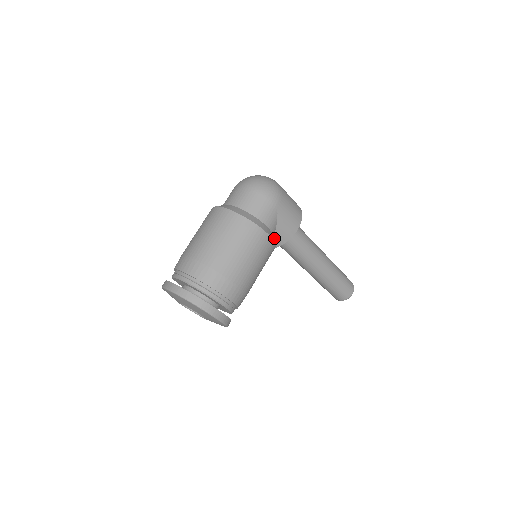
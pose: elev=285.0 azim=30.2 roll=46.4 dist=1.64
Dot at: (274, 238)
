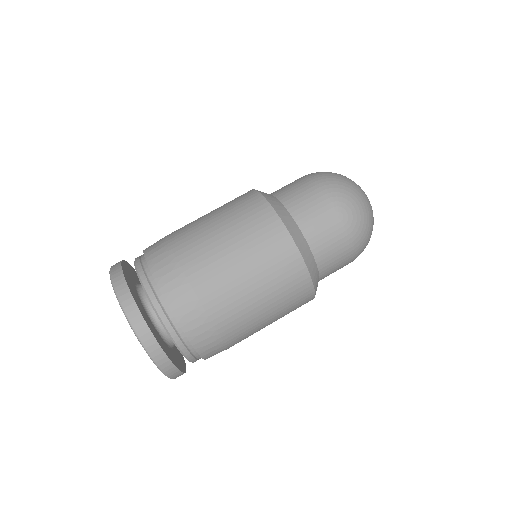
Dot at: occluded
